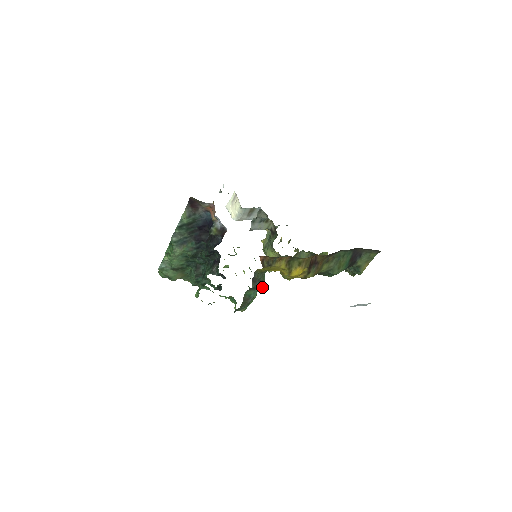
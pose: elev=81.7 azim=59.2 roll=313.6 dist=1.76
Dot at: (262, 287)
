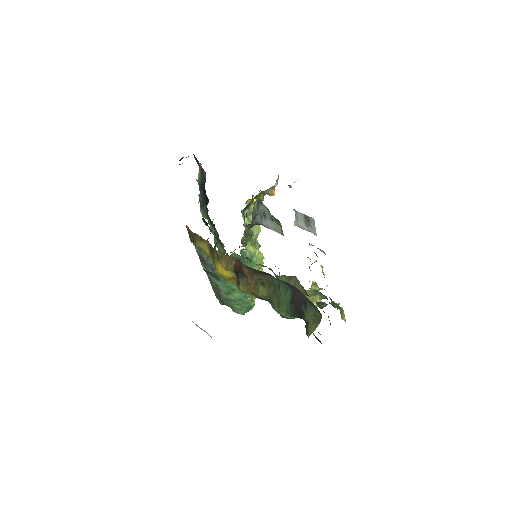
Dot at: (232, 286)
